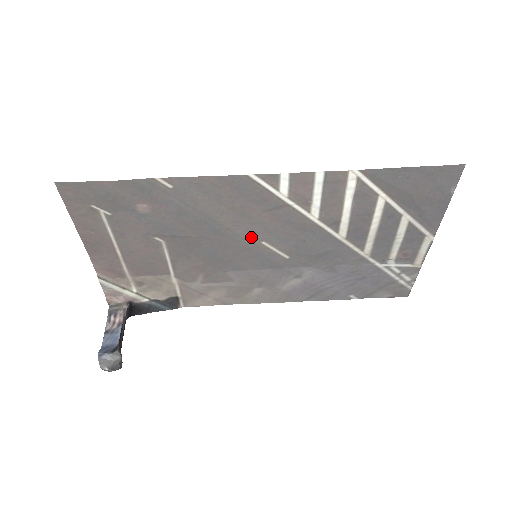
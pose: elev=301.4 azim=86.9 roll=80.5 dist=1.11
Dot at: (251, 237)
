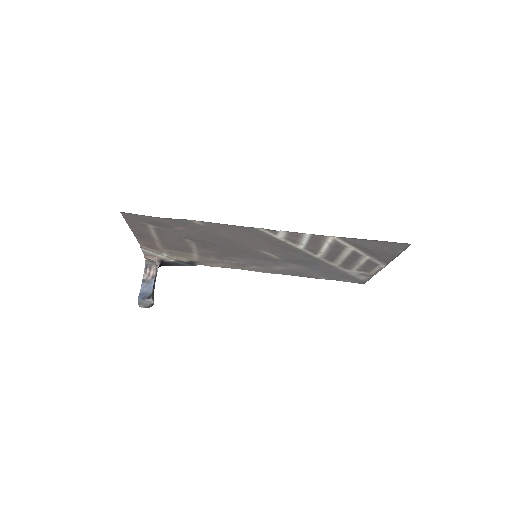
Dot at: (254, 248)
